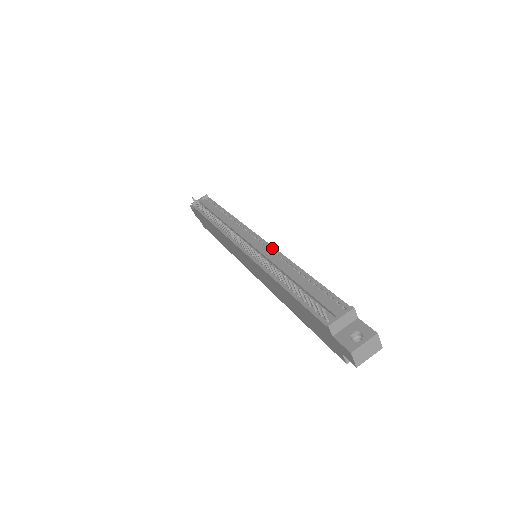
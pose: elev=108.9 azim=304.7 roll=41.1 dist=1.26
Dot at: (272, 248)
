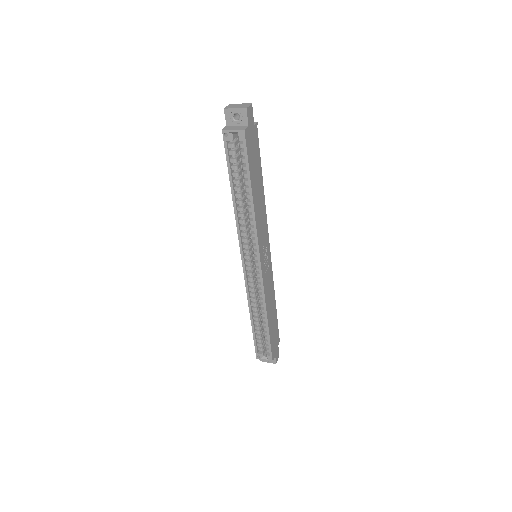
Dot at: (267, 229)
